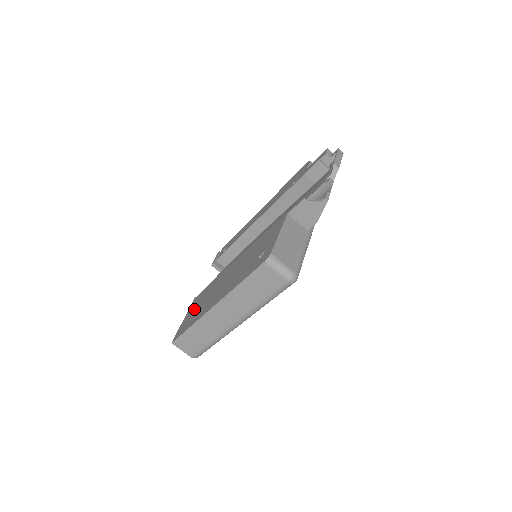
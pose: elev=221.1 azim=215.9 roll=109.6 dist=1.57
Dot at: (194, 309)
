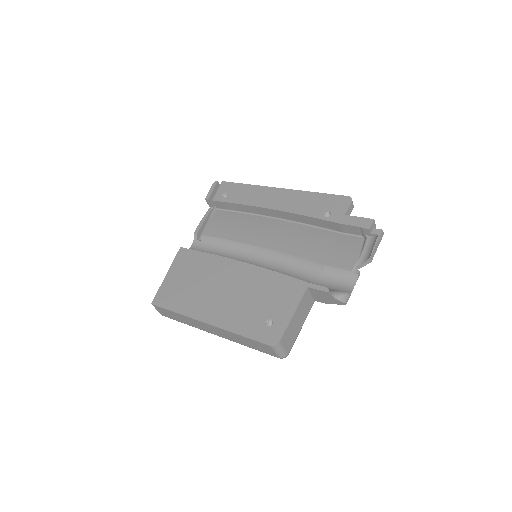
Dot at: (181, 278)
